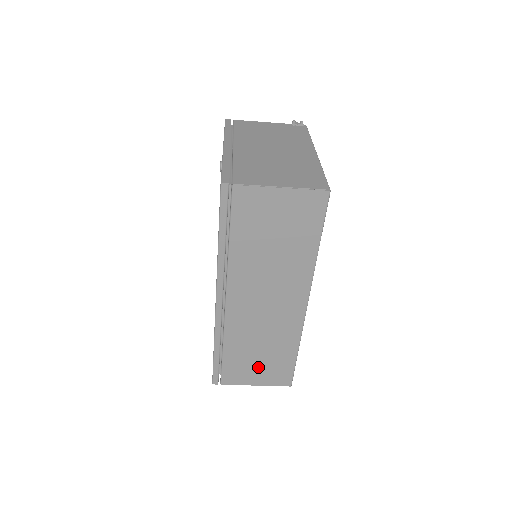
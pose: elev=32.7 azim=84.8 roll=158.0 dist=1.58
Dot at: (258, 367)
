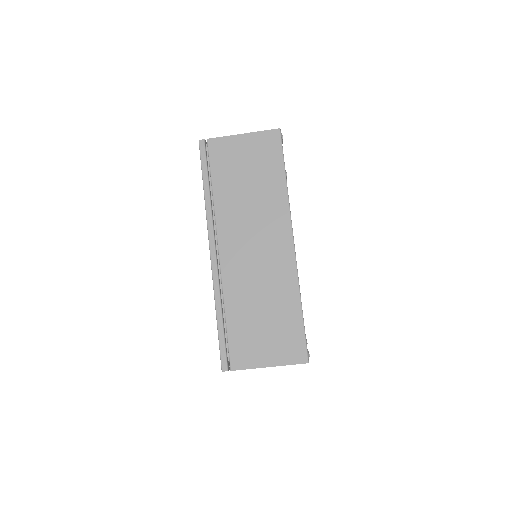
Dot at: (265, 336)
